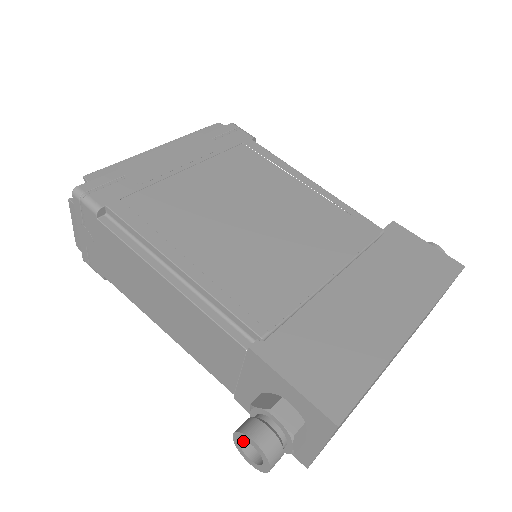
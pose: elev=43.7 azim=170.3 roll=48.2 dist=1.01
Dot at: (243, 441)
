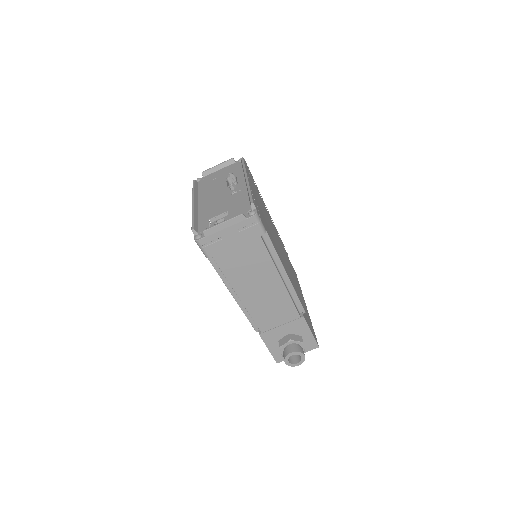
Dot at: (289, 355)
